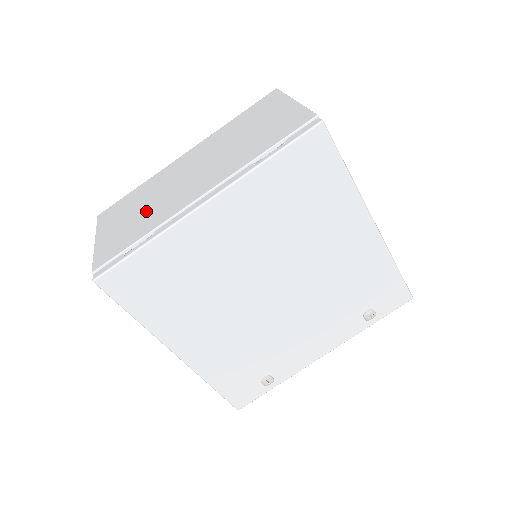
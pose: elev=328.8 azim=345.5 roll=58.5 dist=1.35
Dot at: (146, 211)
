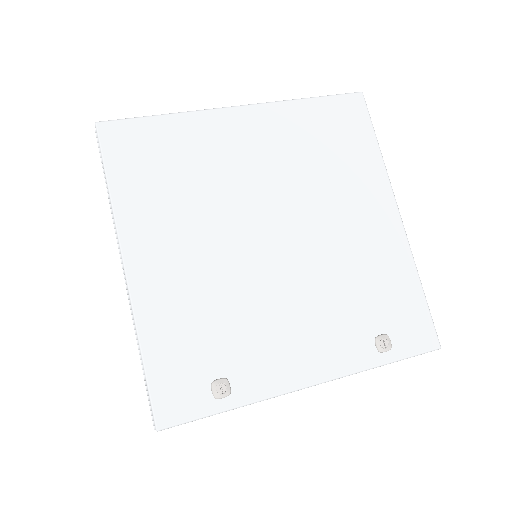
Dot at: occluded
